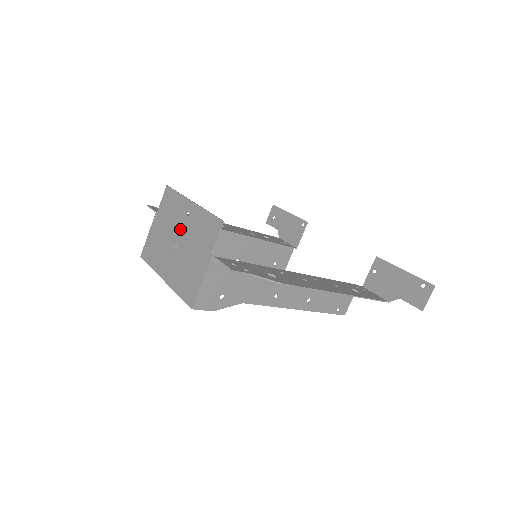
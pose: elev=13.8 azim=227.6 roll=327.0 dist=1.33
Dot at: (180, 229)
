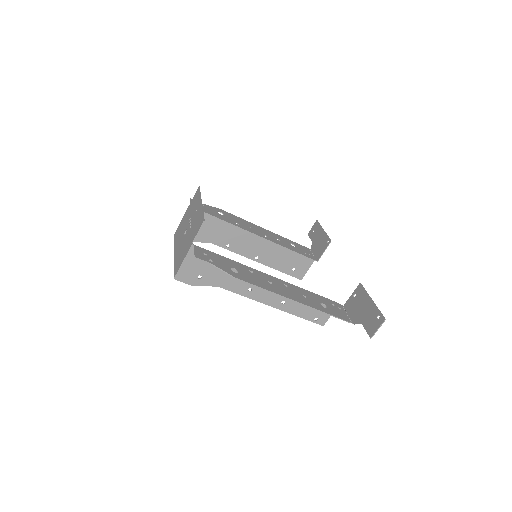
Dot at: (191, 220)
